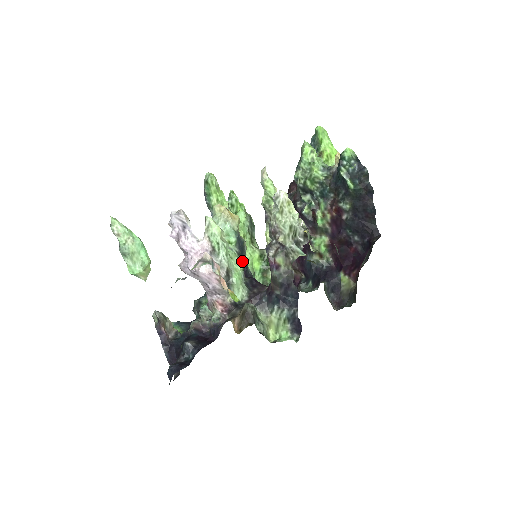
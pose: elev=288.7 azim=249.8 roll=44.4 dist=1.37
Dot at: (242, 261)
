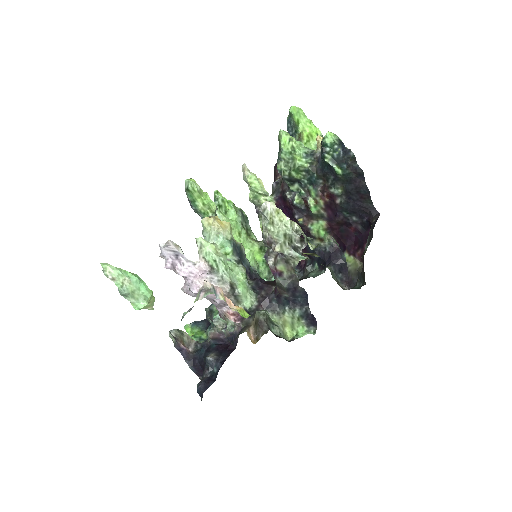
Dot at: (243, 268)
